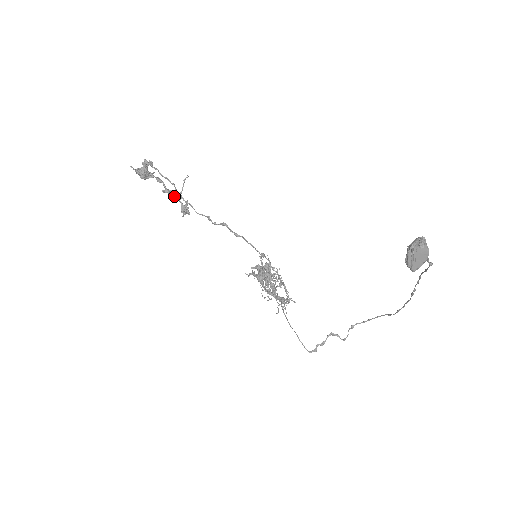
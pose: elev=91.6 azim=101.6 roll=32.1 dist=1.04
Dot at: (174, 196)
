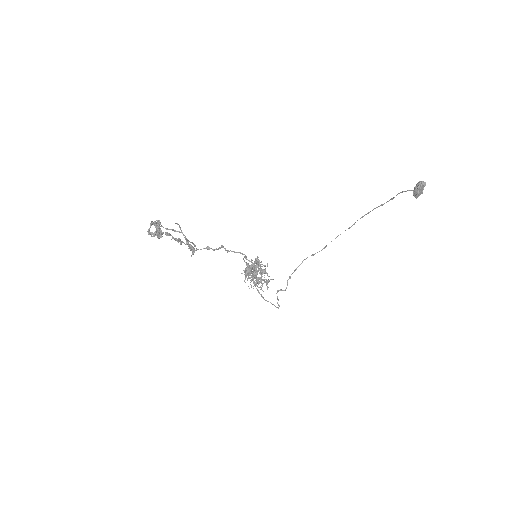
Dot at: (183, 242)
